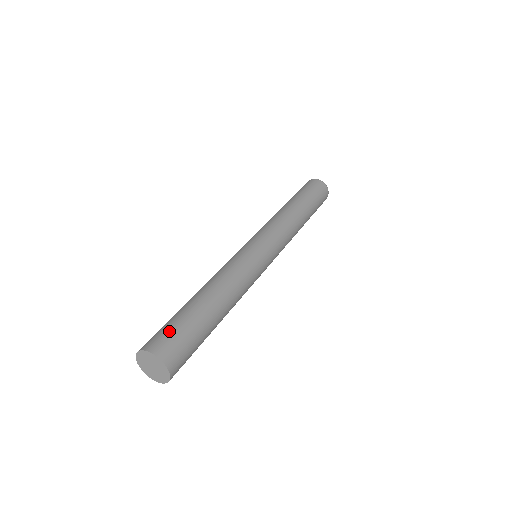
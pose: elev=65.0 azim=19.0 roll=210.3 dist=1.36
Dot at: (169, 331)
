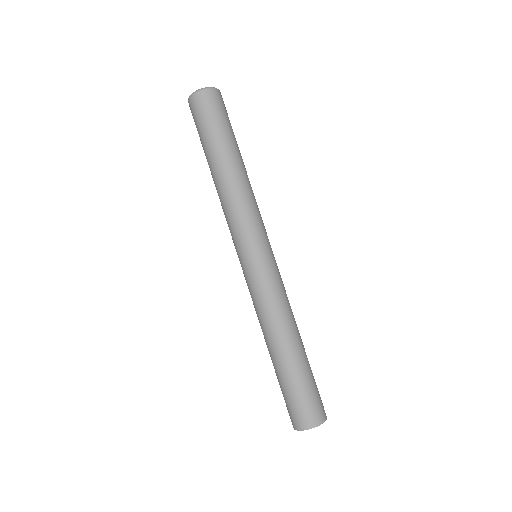
Dot at: (315, 398)
